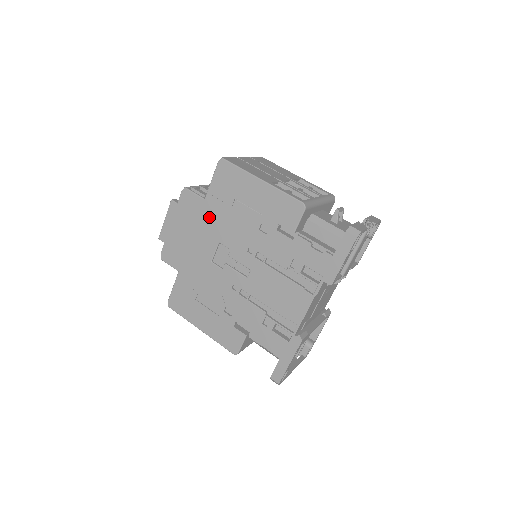
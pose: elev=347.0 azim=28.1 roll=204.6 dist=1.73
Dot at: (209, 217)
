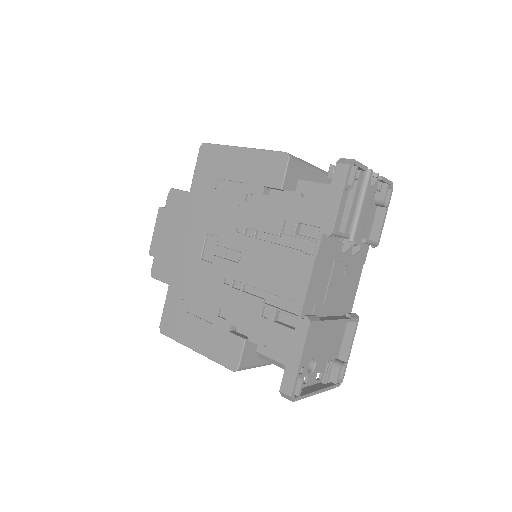
Dot at: (195, 209)
